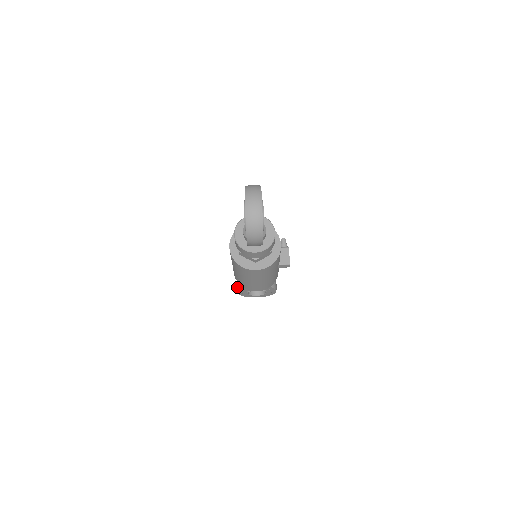
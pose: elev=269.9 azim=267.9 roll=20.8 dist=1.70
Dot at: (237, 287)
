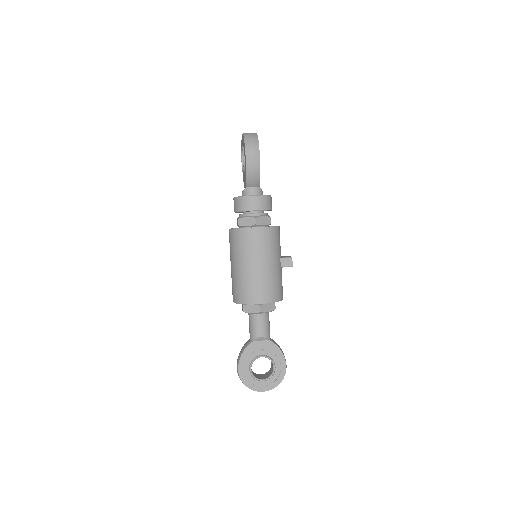
Dot at: (237, 361)
